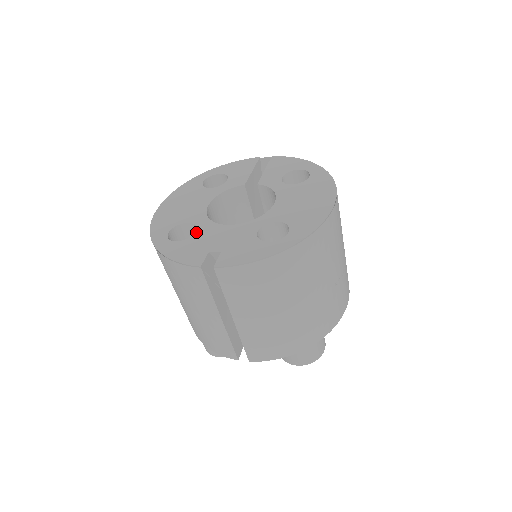
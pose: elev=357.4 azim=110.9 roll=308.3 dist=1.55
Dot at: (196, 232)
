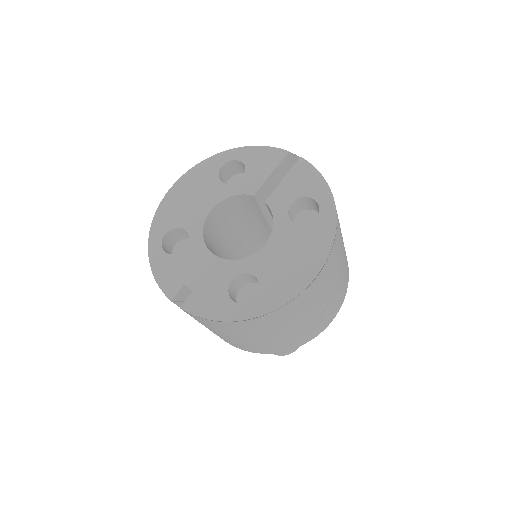
Dot at: (185, 249)
